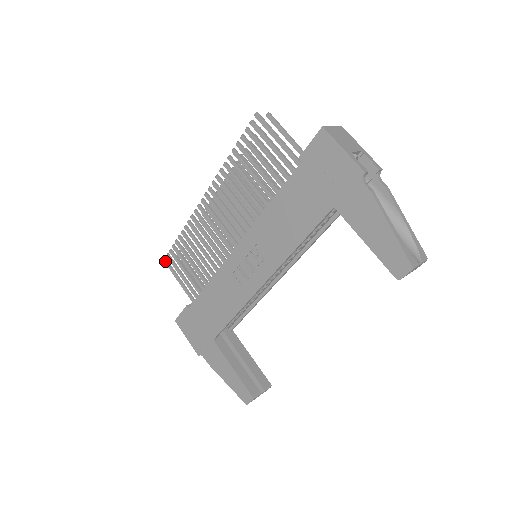
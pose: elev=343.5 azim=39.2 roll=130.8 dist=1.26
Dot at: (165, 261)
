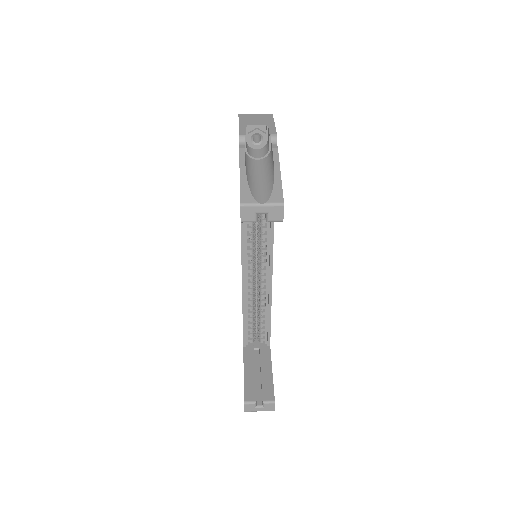
Dot at: occluded
